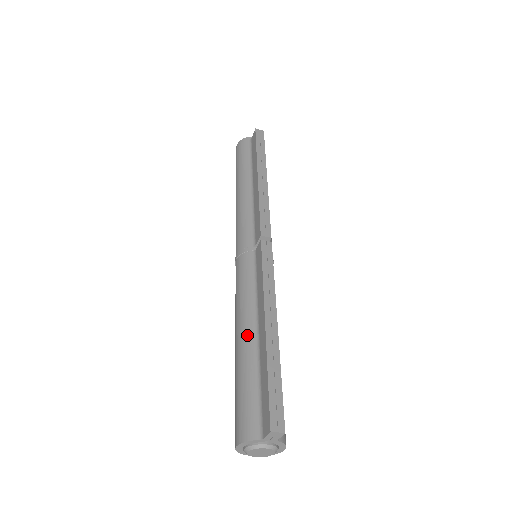
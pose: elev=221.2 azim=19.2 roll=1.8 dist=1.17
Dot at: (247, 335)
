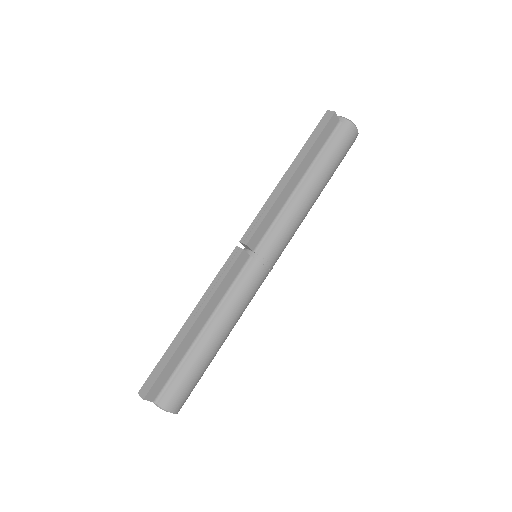
Dot at: occluded
